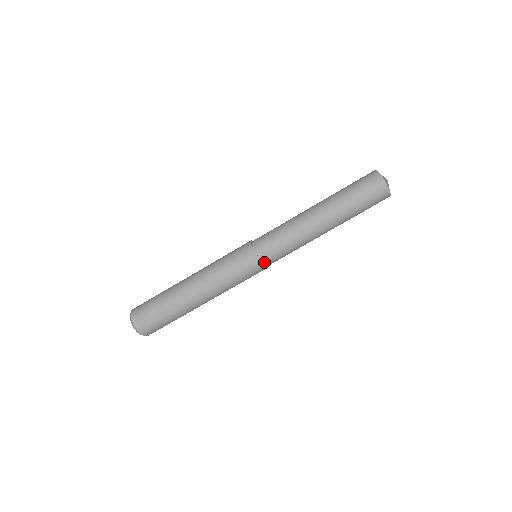
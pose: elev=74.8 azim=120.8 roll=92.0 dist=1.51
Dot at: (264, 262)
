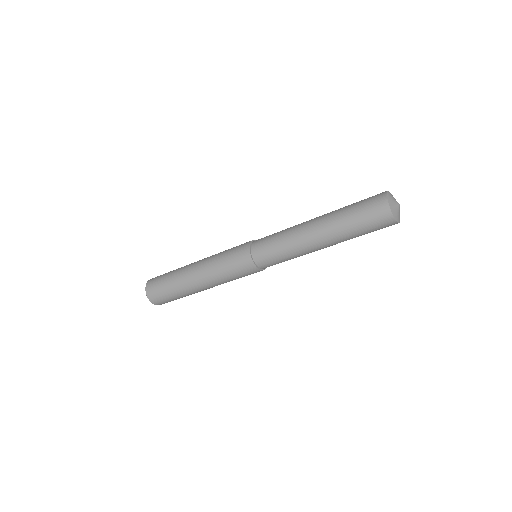
Dot at: (263, 268)
